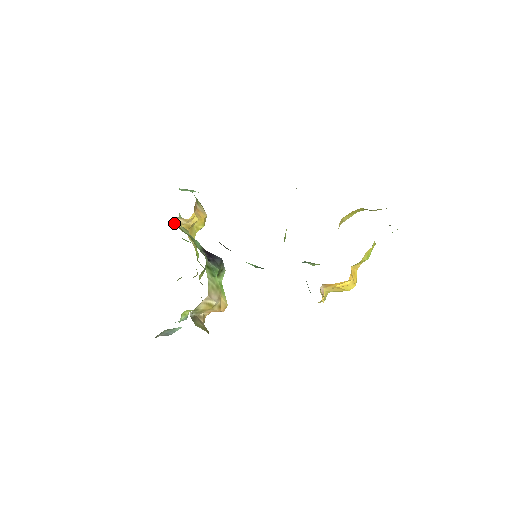
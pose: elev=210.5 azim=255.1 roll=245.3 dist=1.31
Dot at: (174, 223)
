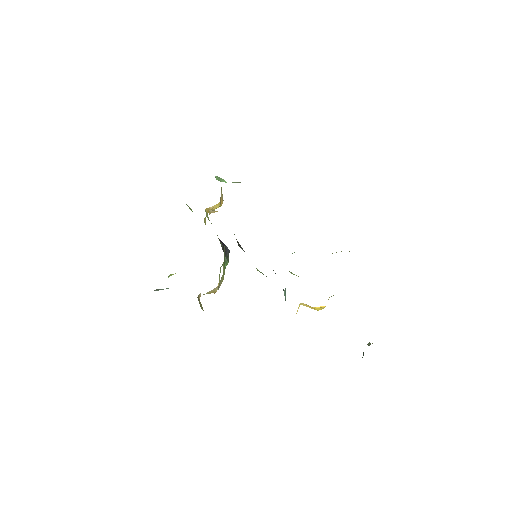
Dot at: occluded
